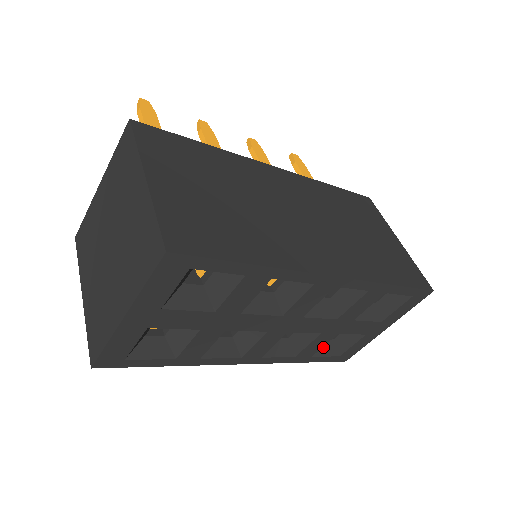
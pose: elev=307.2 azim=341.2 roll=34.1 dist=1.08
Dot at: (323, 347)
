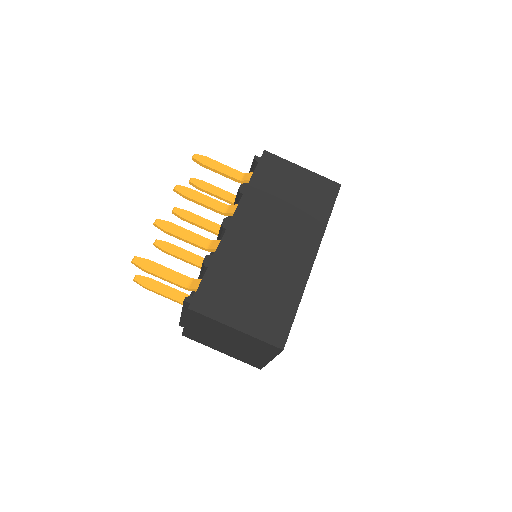
Dot at: occluded
